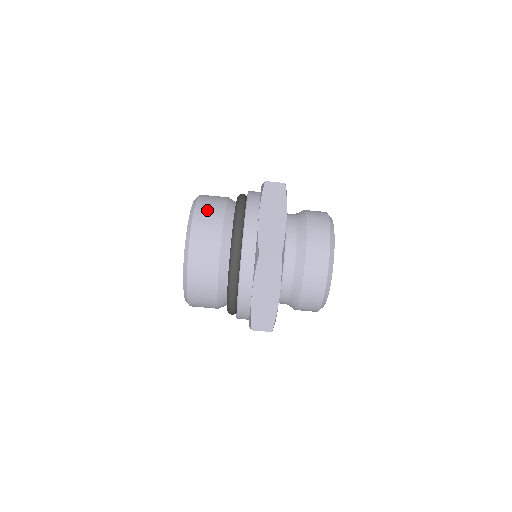
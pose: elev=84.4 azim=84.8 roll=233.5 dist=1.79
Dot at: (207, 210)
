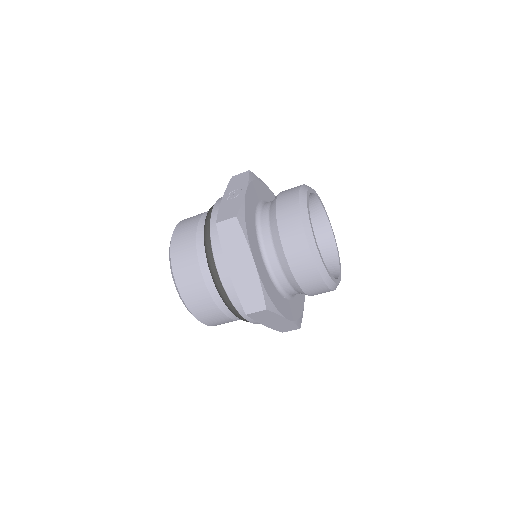
Dot at: (183, 269)
